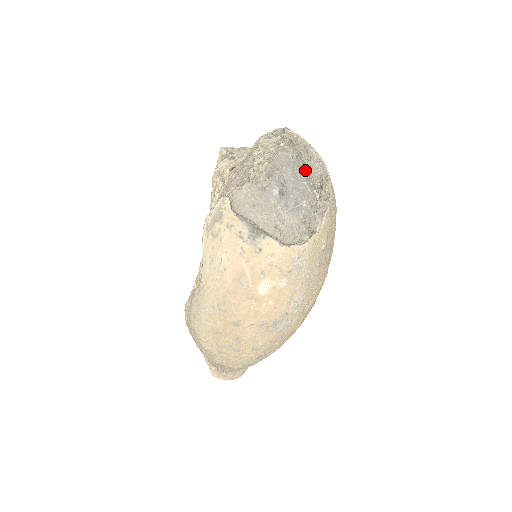
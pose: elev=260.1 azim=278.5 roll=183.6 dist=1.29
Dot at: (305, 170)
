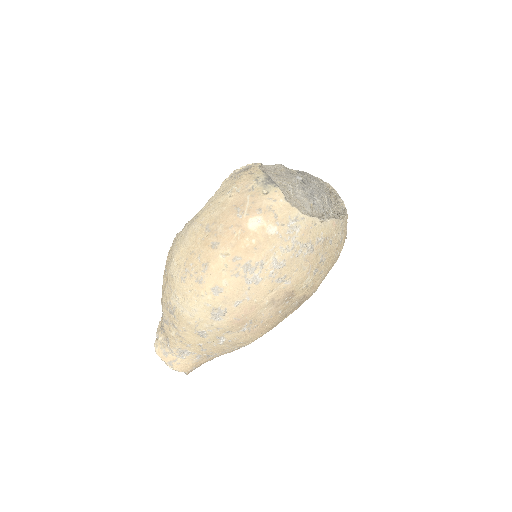
Dot at: (329, 198)
